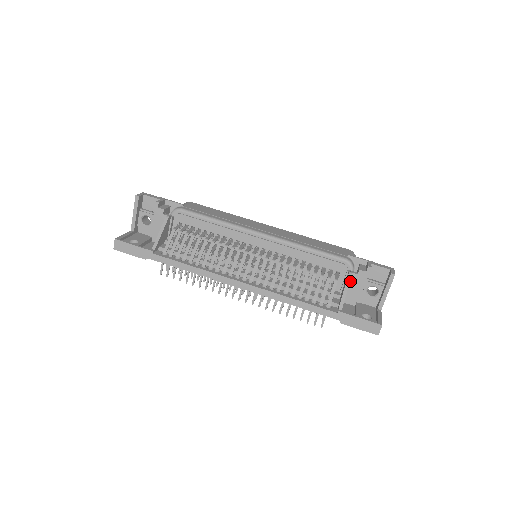
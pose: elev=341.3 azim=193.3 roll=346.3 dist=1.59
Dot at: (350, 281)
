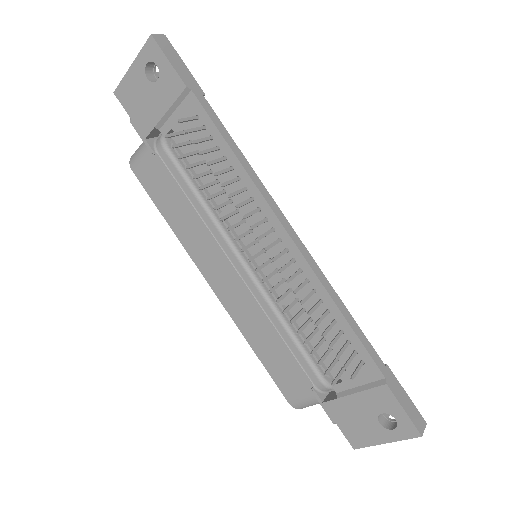
Dot at: occluded
